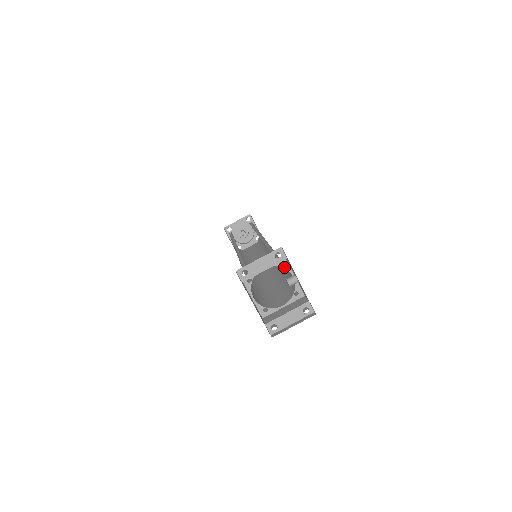
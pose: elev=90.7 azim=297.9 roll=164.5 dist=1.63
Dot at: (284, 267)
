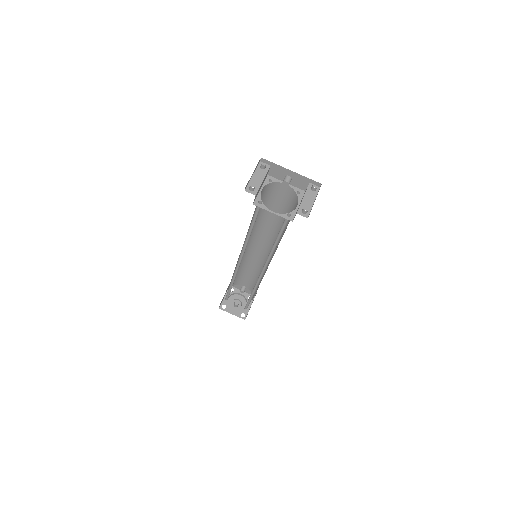
Dot at: (274, 182)
